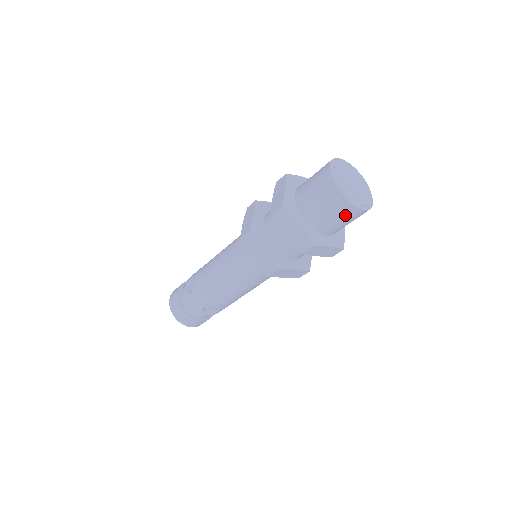
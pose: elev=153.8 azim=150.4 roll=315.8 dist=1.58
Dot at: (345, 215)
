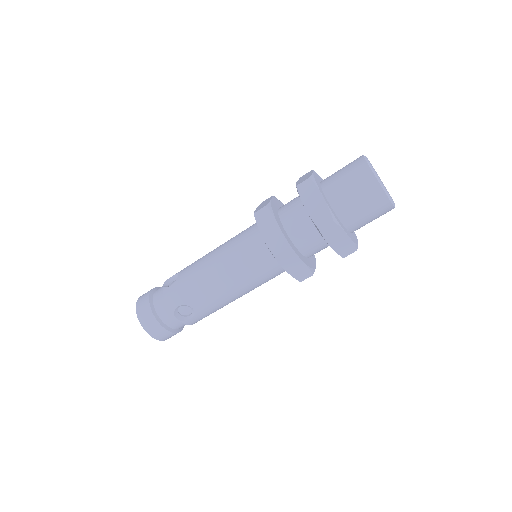
Dot at: (371, 200)
